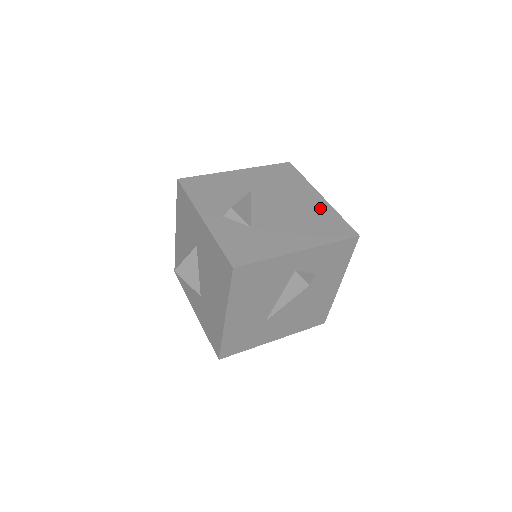
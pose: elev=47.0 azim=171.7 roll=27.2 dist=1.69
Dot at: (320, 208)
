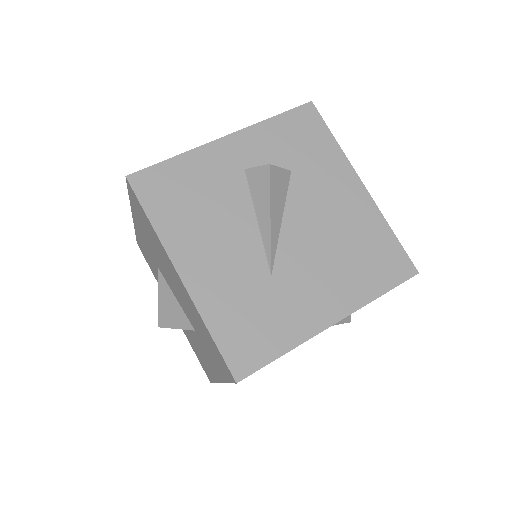
Dot at: occluded
